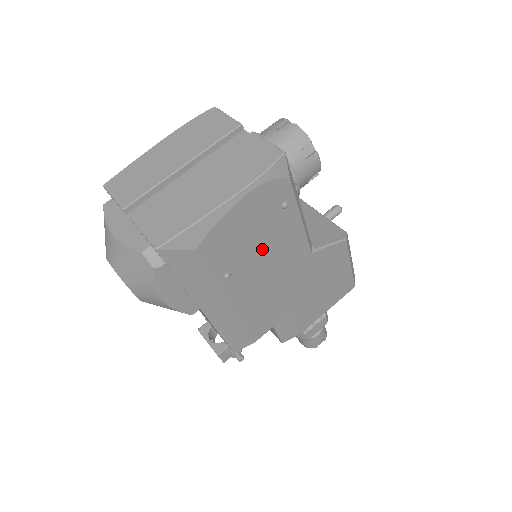
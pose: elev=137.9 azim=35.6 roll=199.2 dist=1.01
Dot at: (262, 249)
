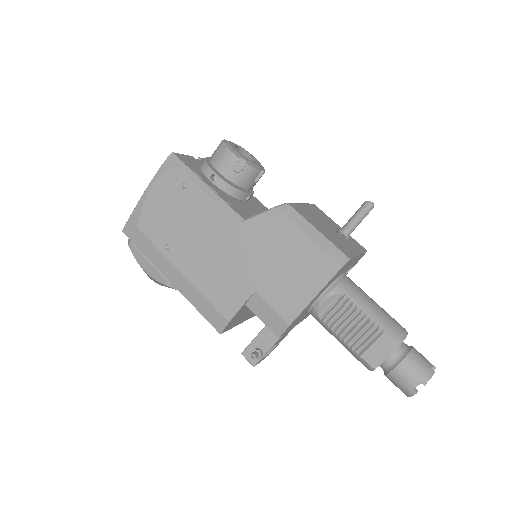
Dot at: (185, 224)
